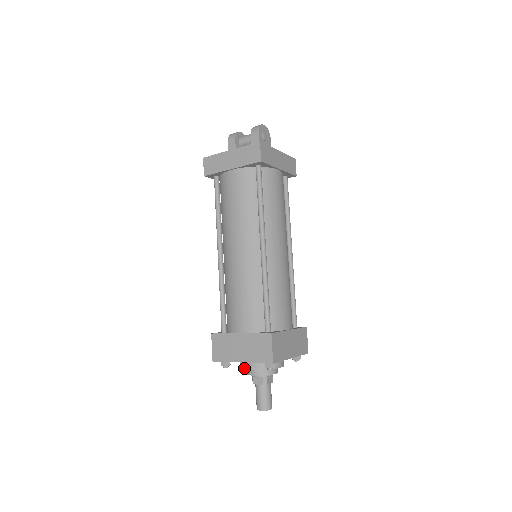
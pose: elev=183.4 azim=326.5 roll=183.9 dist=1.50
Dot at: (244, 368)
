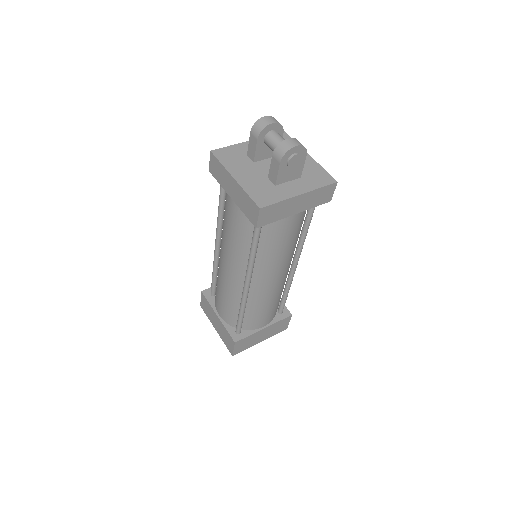
Dot at: occluded
